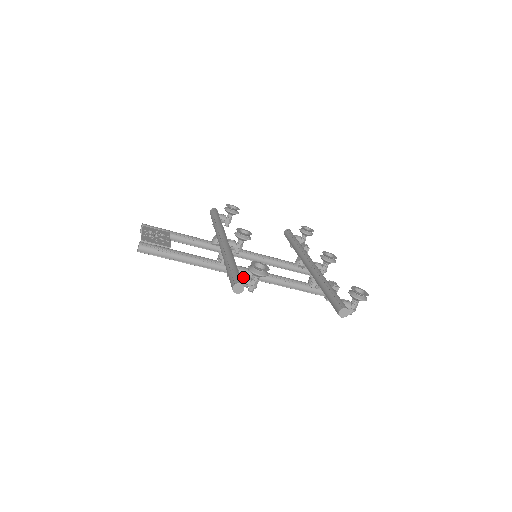
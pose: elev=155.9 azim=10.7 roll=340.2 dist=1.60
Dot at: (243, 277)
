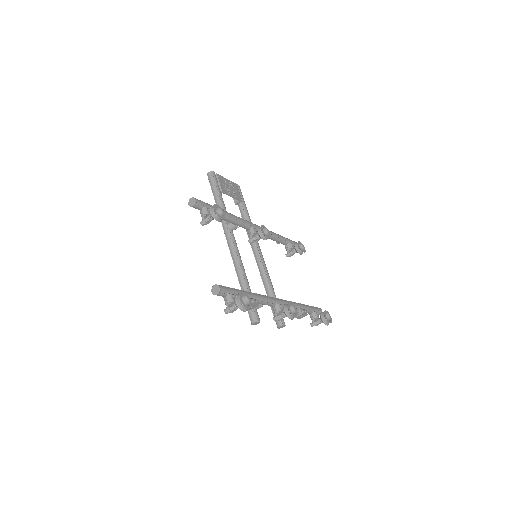
Dot at: (206, 208)
